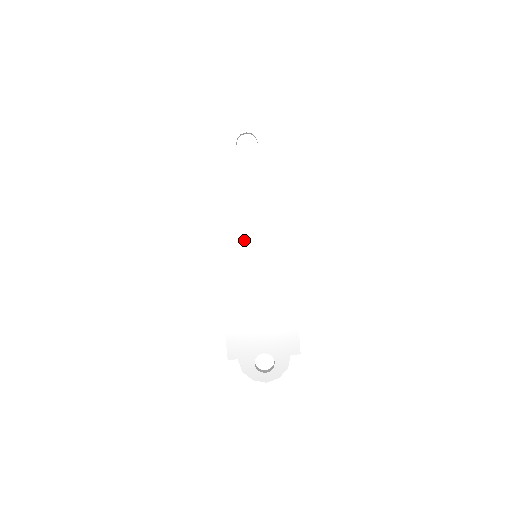
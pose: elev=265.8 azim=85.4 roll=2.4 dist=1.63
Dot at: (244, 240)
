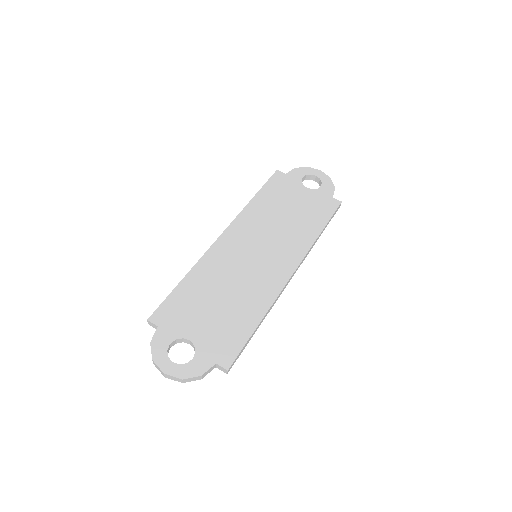
Dot at: (256, 236)
